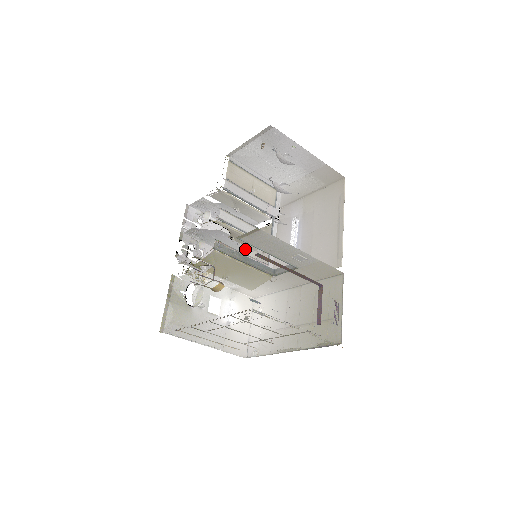
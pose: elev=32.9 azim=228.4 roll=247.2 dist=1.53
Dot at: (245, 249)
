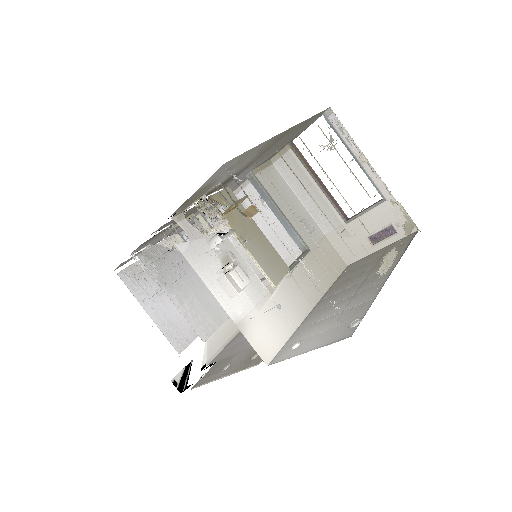
Dot at: (218, 311)
